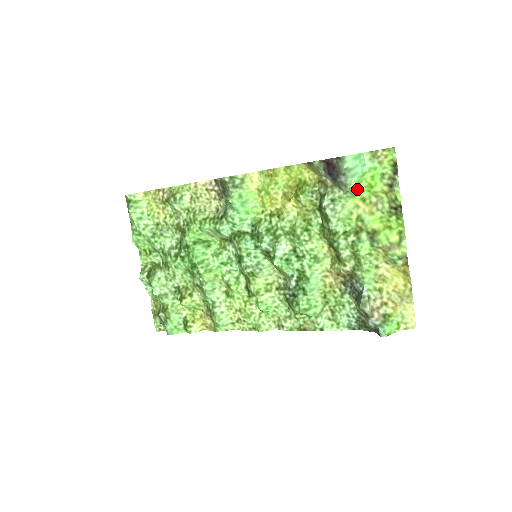
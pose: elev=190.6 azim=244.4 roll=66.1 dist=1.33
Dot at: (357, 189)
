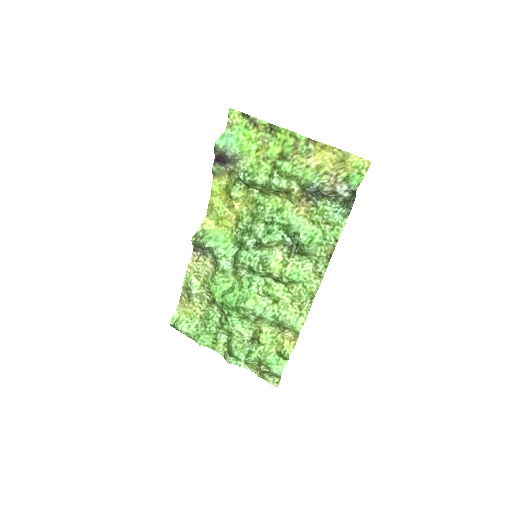
Dot at: (245, 150)
